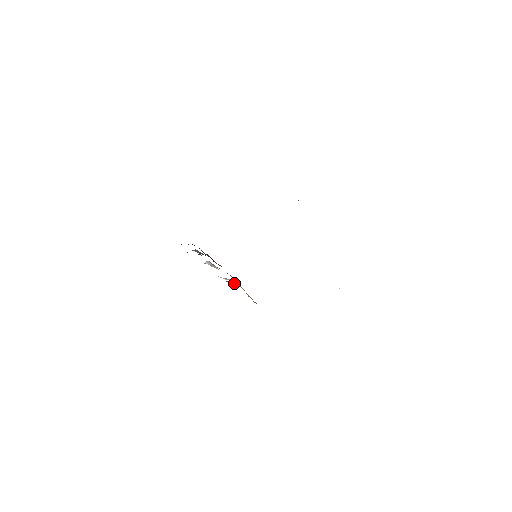
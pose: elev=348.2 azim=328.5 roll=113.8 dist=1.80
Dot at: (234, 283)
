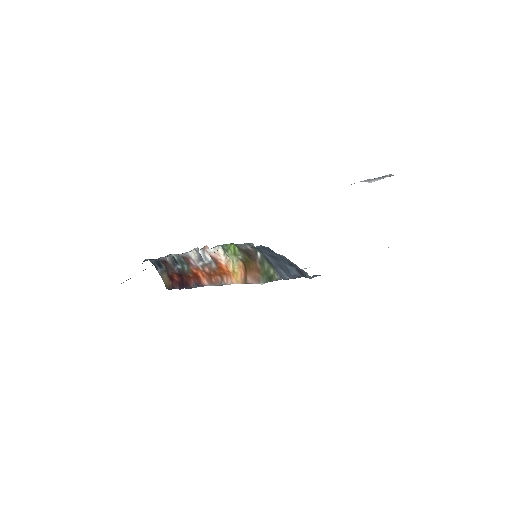
Dot at: (230, 268)
